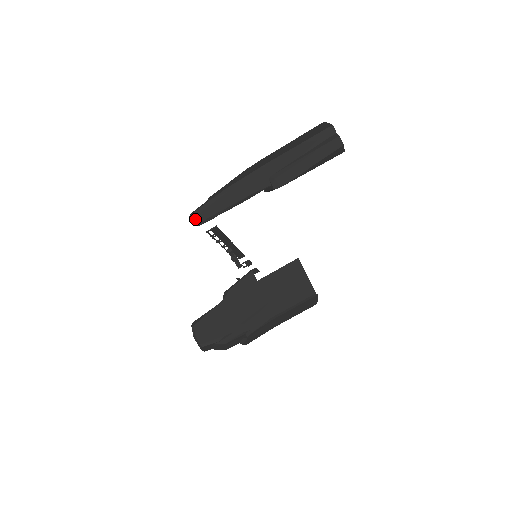
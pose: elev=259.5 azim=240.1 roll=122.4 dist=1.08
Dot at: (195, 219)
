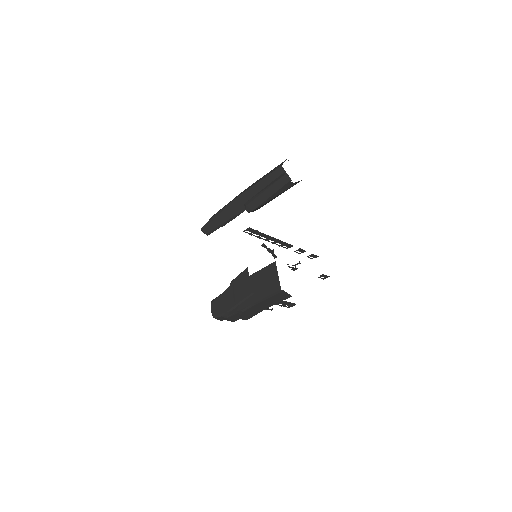
Dot at: (203, 232)
